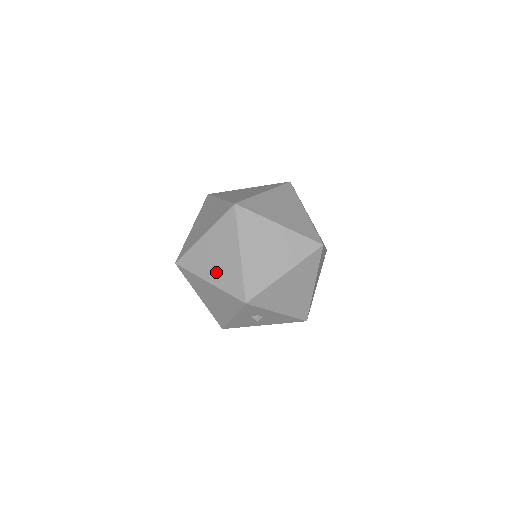
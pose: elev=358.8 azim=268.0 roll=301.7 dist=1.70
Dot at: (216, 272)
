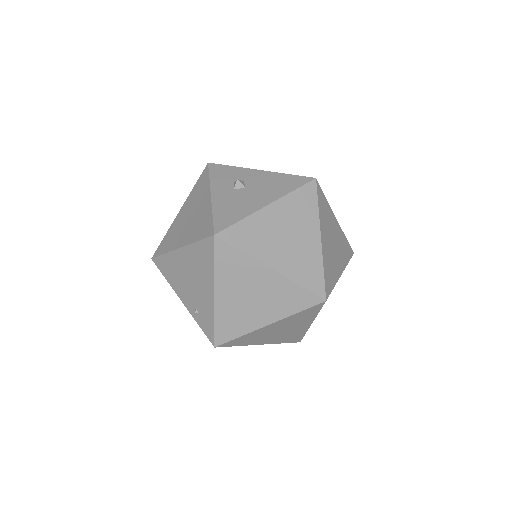
Dot at: (274, 339)
